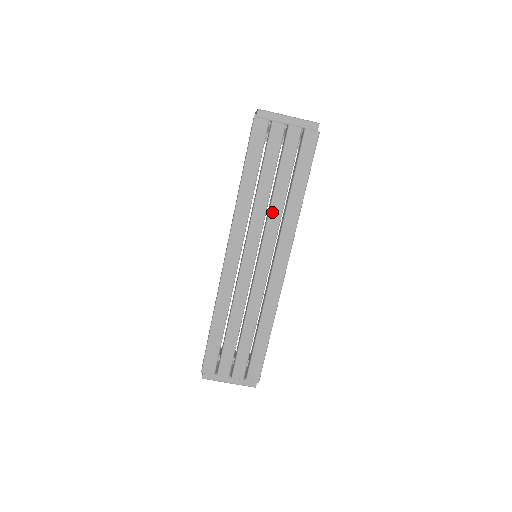
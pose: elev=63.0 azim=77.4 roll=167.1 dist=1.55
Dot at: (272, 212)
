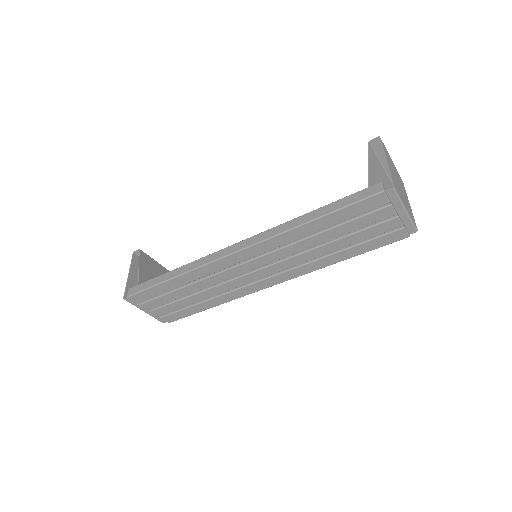
Dot at: (307, 254)
